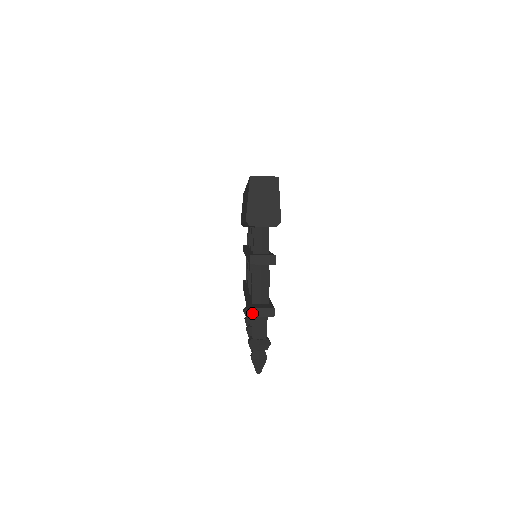
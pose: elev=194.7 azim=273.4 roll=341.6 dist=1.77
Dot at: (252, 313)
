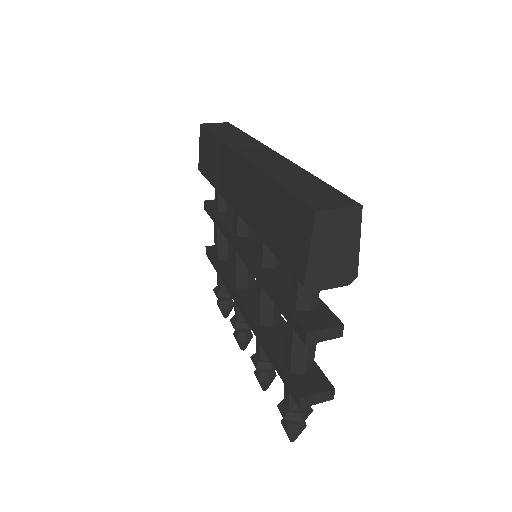
Dot at: (304, 403)
